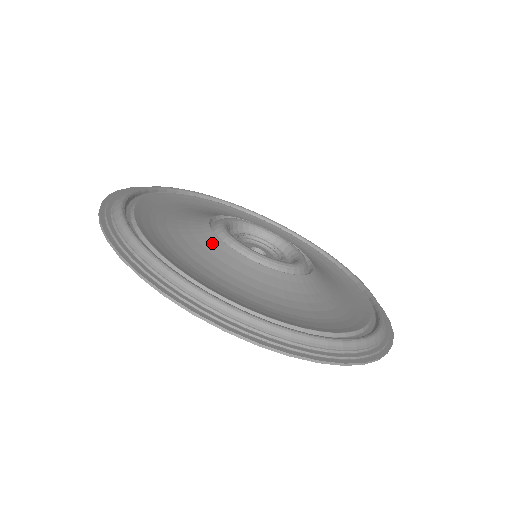
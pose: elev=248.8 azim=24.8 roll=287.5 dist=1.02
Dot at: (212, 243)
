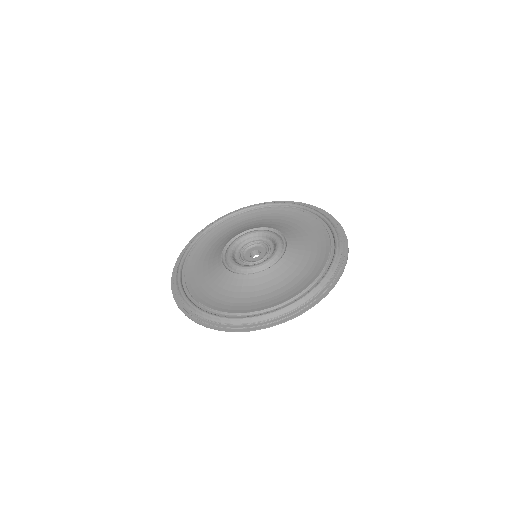
Dot at: (233, 279)
